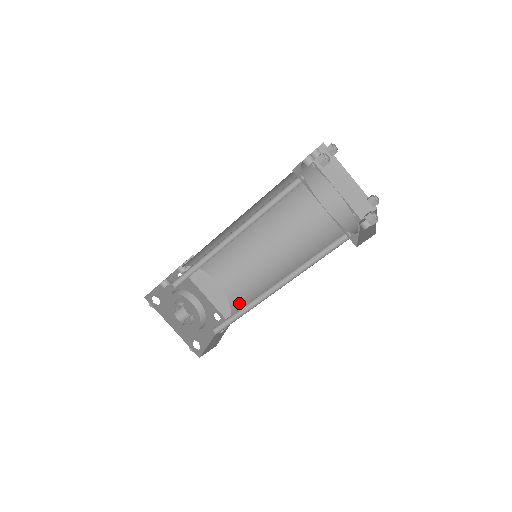
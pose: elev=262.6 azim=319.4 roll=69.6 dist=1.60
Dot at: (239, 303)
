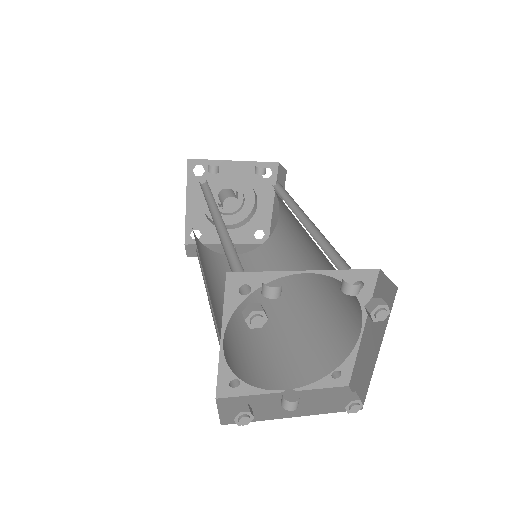
Dot at: (261, 254)
